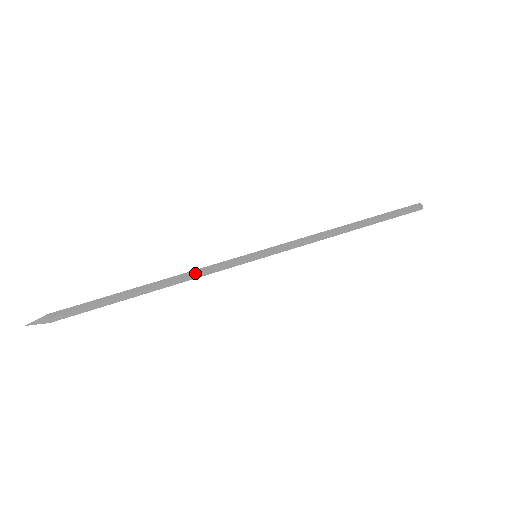
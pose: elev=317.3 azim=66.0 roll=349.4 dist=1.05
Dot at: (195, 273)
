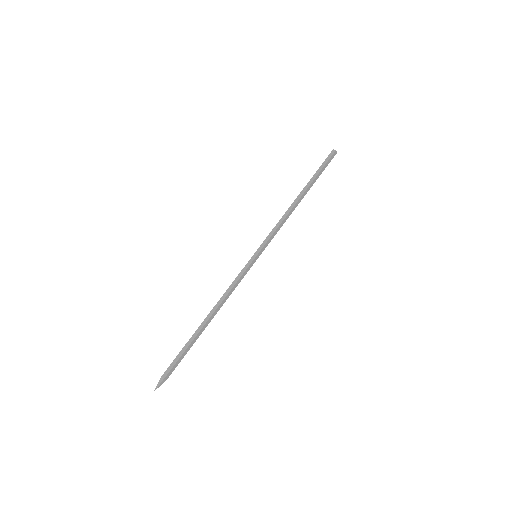
Dot at: (230, 294)
